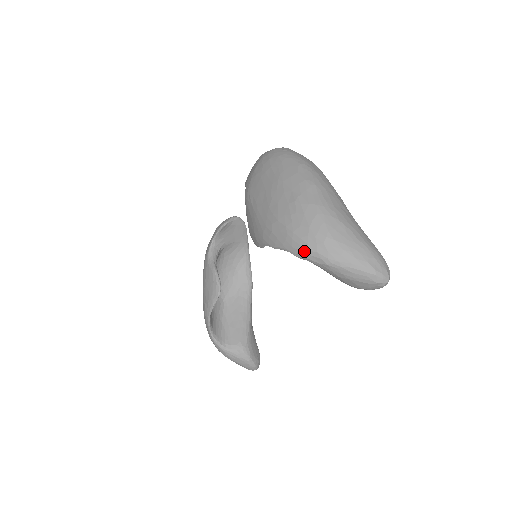
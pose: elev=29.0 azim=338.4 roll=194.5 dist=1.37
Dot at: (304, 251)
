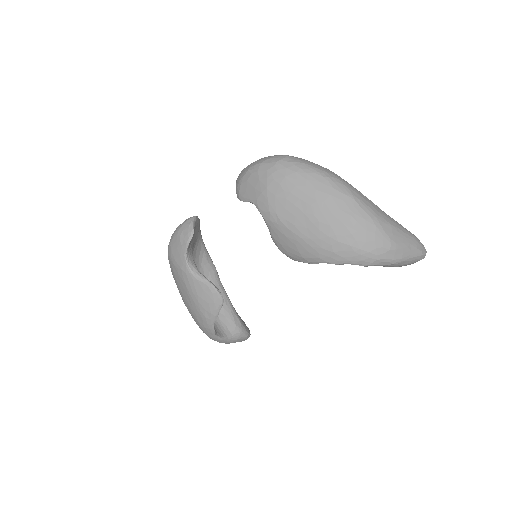
Dot at: (374, 261)
